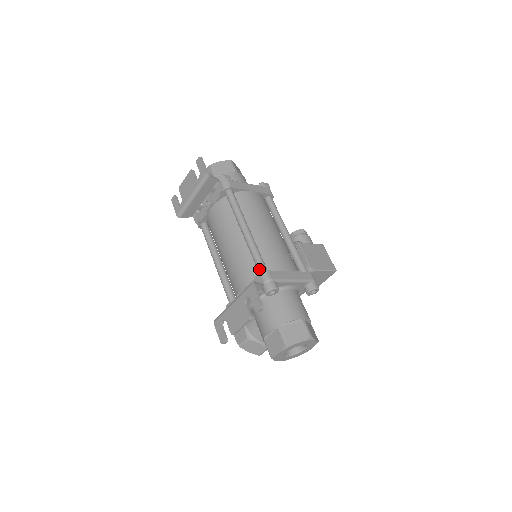
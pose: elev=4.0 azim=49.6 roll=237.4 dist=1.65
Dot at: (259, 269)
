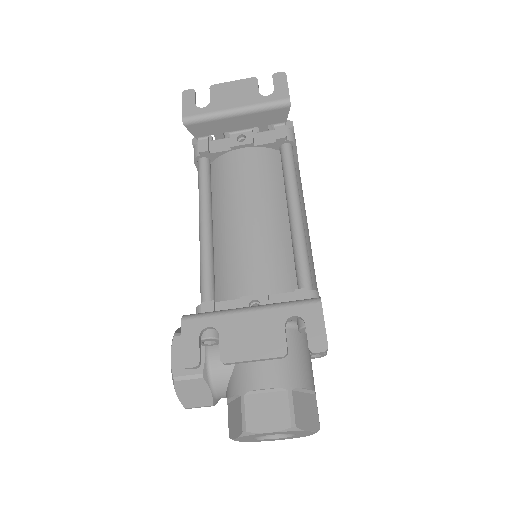
Dot at: (305, 282)
